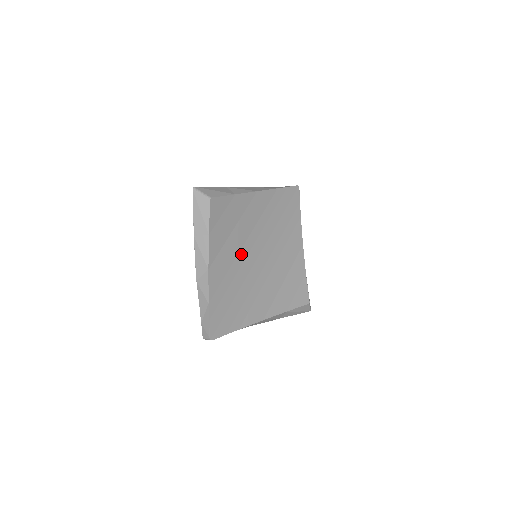
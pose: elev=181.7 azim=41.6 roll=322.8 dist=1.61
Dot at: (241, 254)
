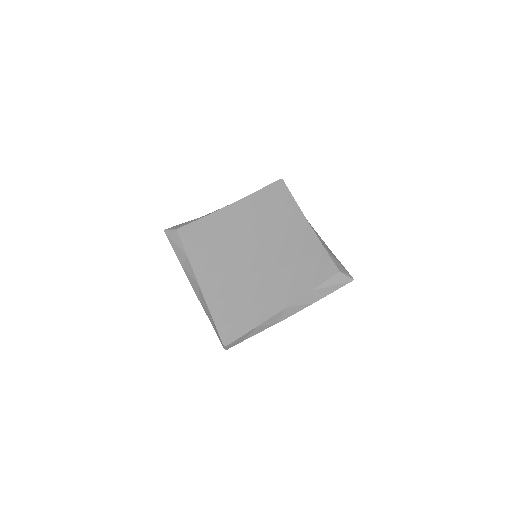
Dot at: (234, 260)
